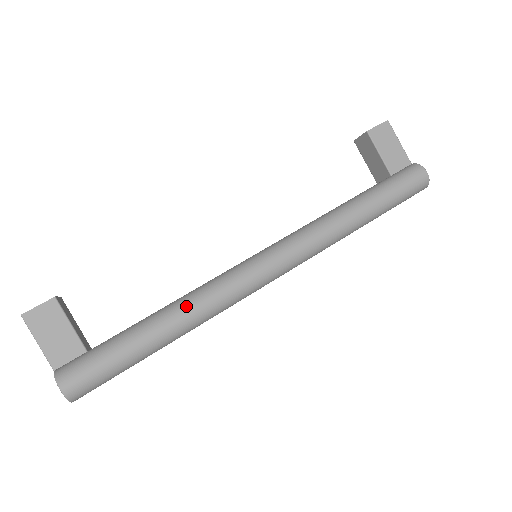
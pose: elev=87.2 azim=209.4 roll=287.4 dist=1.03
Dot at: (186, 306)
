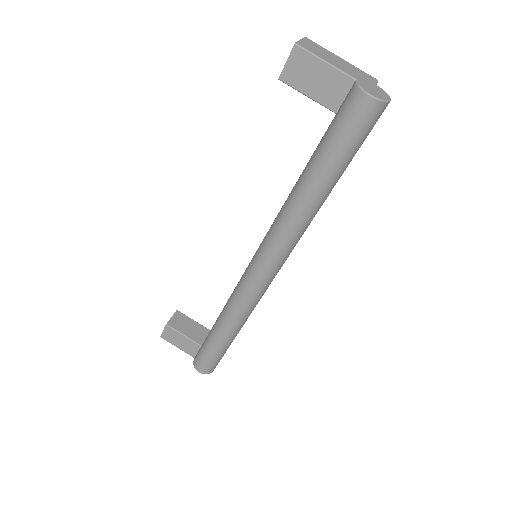
Dot at: (226, 317)
